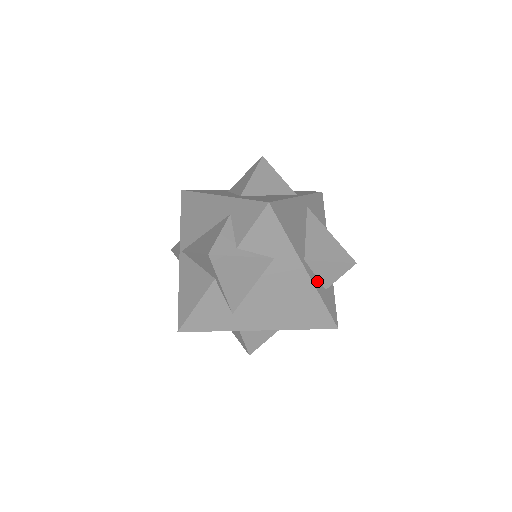
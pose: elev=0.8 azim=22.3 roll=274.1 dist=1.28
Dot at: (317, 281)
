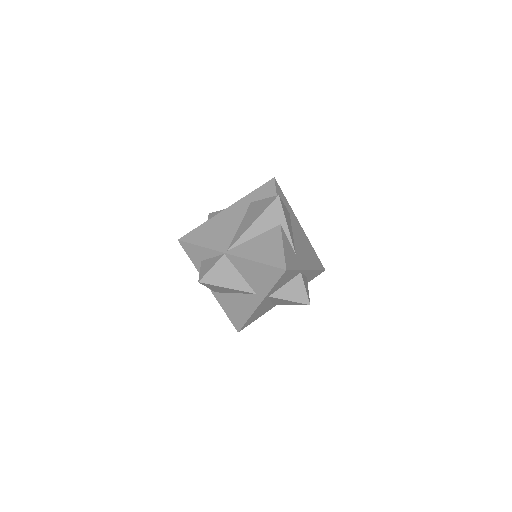
Dot at: occluded
